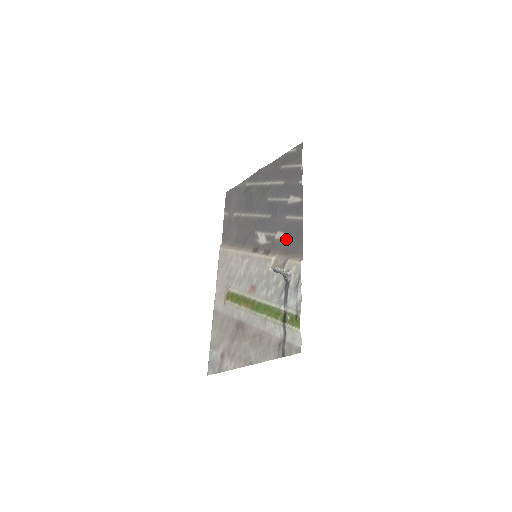
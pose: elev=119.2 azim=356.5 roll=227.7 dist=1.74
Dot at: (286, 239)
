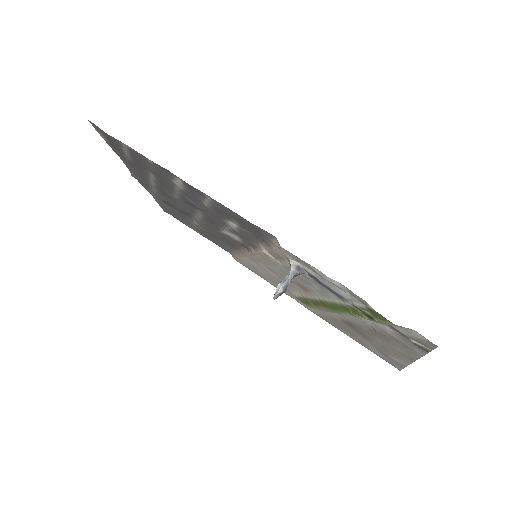
Dot at: (239, 226)
